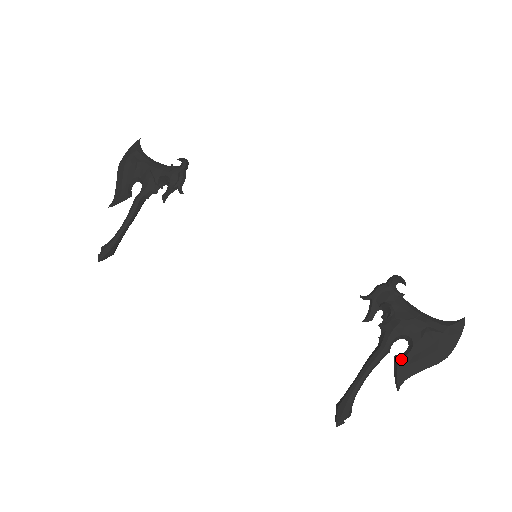
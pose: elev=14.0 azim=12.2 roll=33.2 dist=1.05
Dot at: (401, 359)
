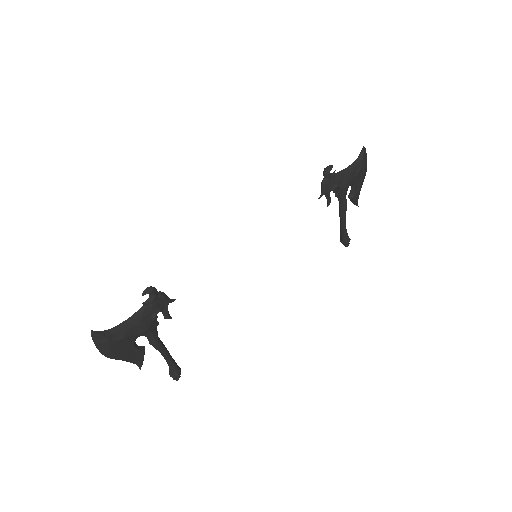
Dot at: (354, 197)
